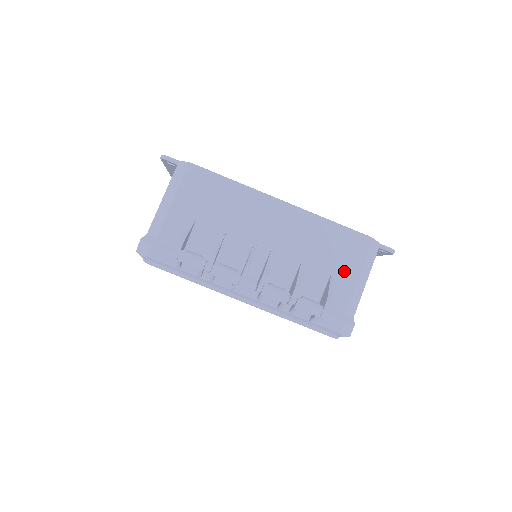
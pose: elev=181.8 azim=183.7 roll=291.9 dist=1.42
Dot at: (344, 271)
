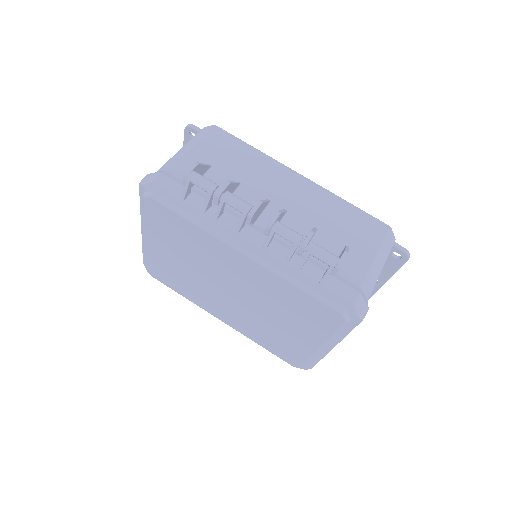
Dot at: (360, 246)
